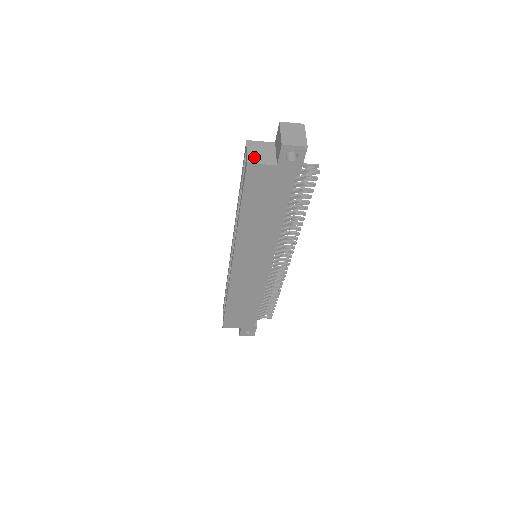
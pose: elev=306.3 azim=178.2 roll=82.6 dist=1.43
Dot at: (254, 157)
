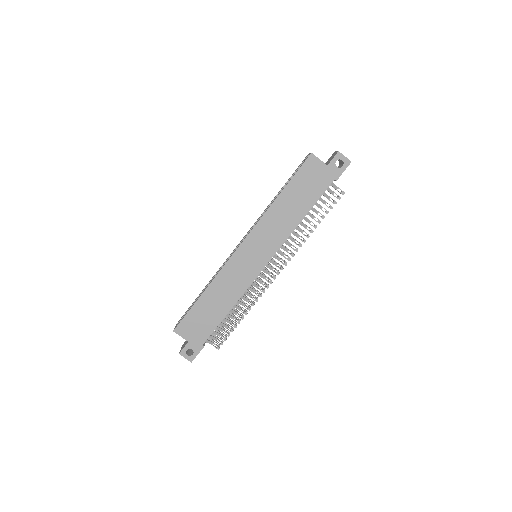
Dot at: occluded
